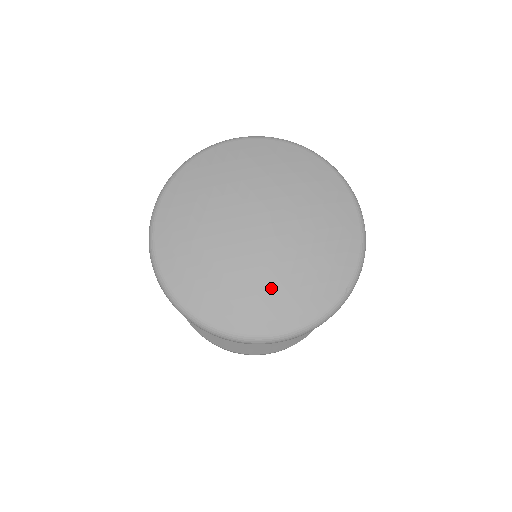
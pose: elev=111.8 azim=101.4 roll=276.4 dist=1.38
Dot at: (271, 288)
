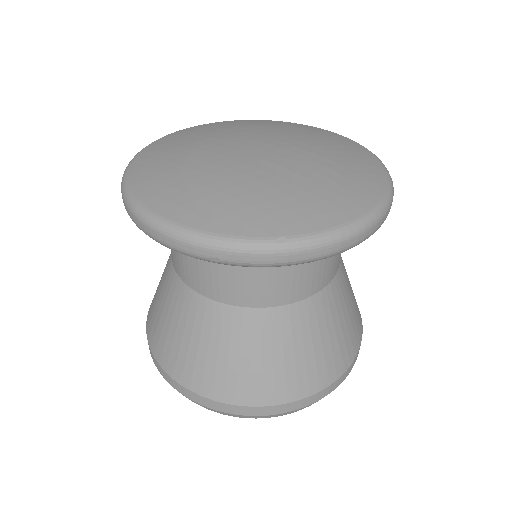
Dot at: (208, 183)
